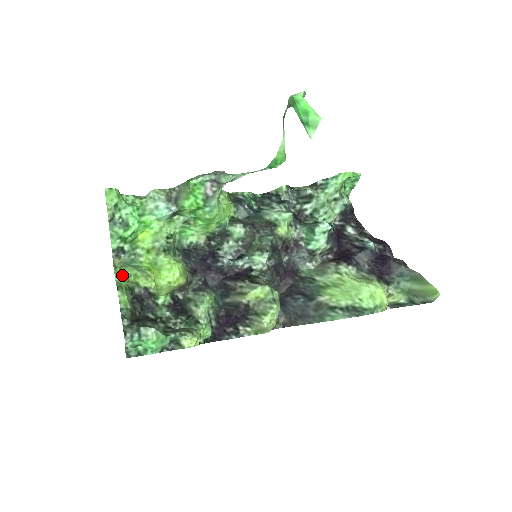
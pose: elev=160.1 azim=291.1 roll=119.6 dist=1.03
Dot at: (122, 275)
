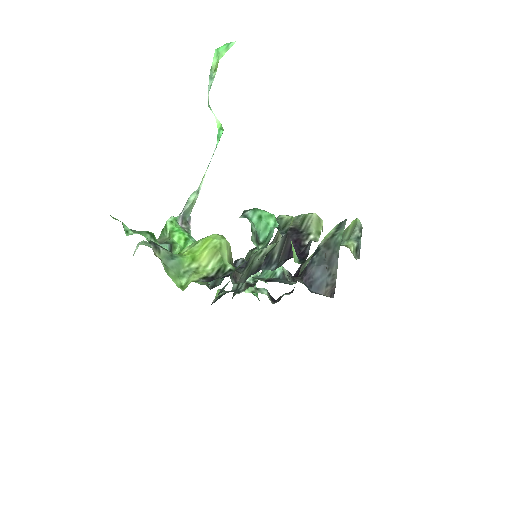
Dot at: occluded
